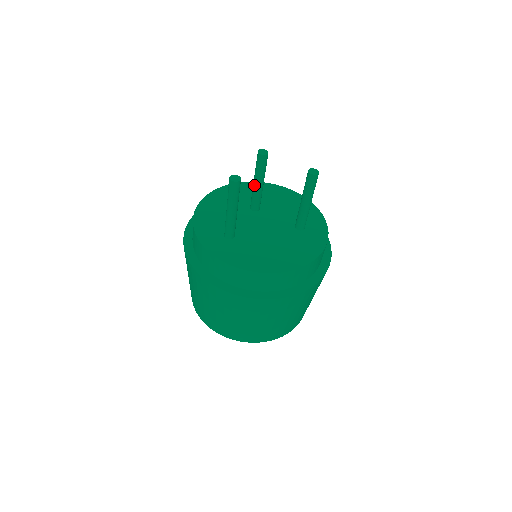
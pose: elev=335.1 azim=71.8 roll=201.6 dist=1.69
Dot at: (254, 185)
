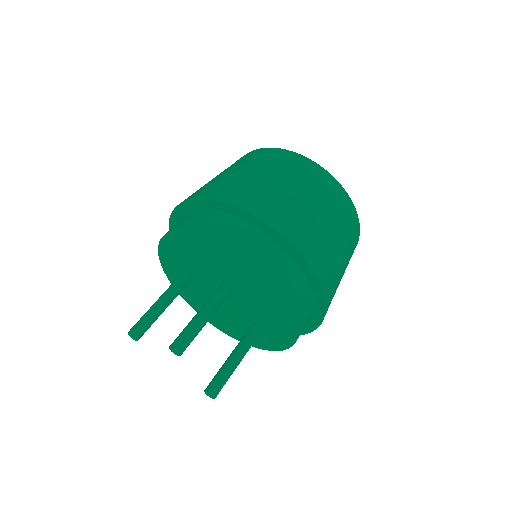
Dot at: (200, 310)
